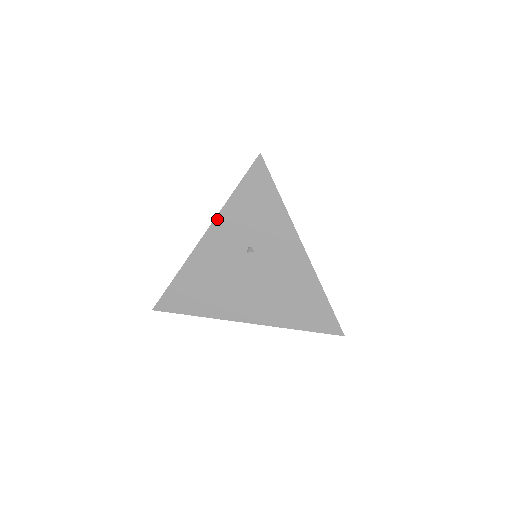
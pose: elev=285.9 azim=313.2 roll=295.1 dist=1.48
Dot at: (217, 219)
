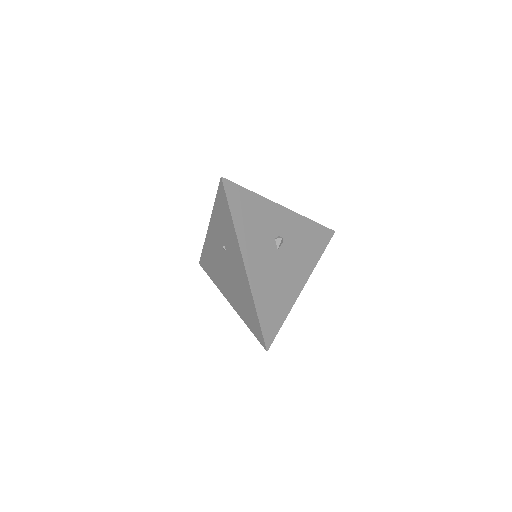
Dot at: (212, 216)
